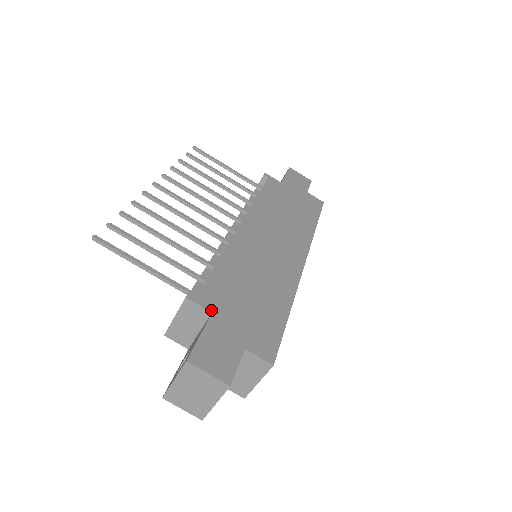
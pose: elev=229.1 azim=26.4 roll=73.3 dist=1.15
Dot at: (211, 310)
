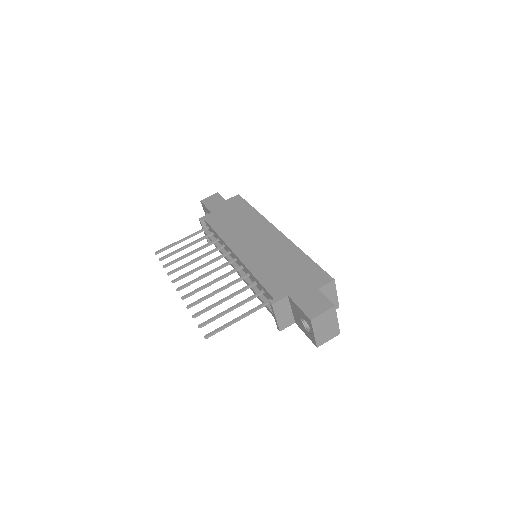
Dot at: (286, 295)
